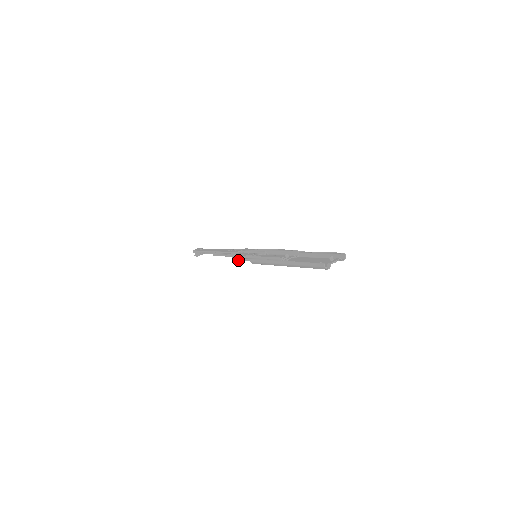
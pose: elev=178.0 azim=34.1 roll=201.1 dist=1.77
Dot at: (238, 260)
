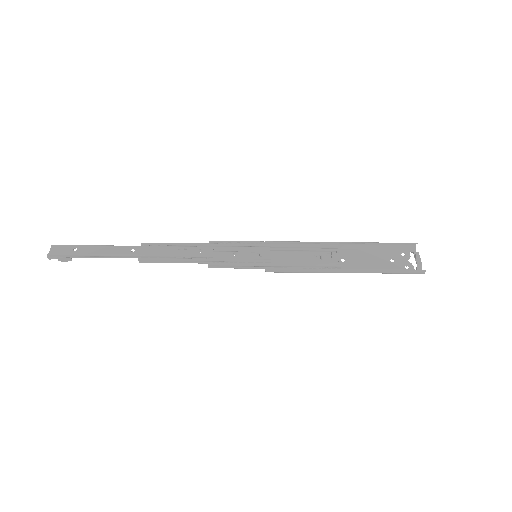
Dot at: occluded
